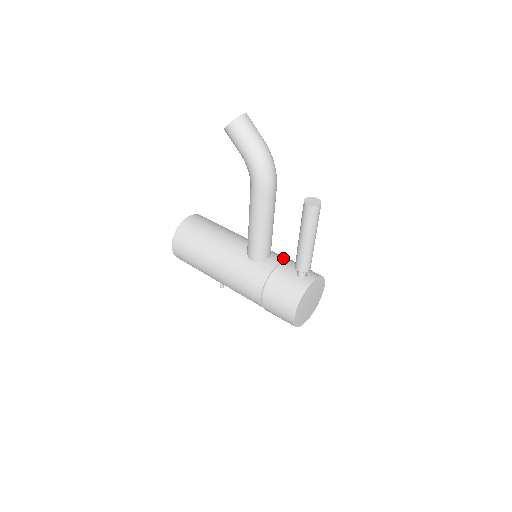
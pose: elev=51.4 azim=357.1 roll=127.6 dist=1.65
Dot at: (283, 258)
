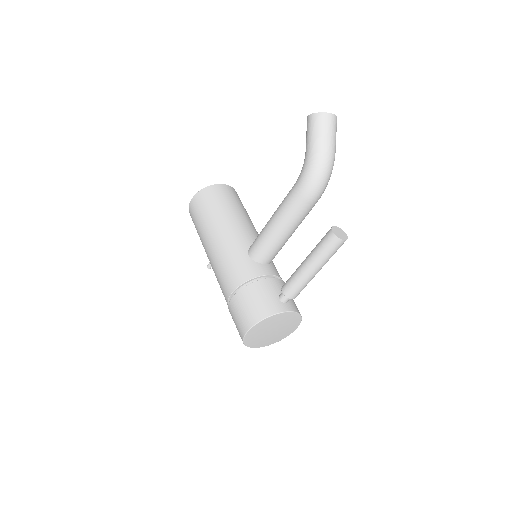
Dot at: (278, 275)
